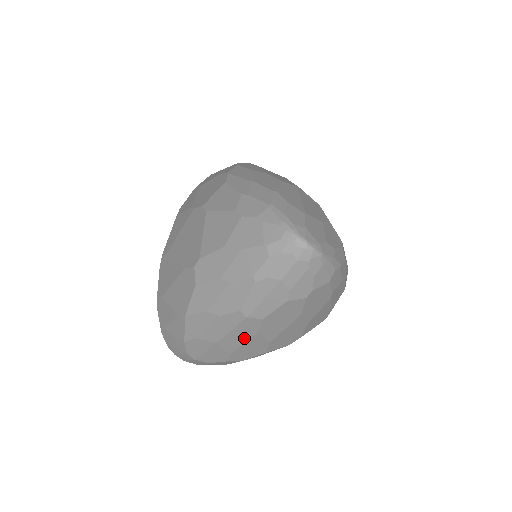
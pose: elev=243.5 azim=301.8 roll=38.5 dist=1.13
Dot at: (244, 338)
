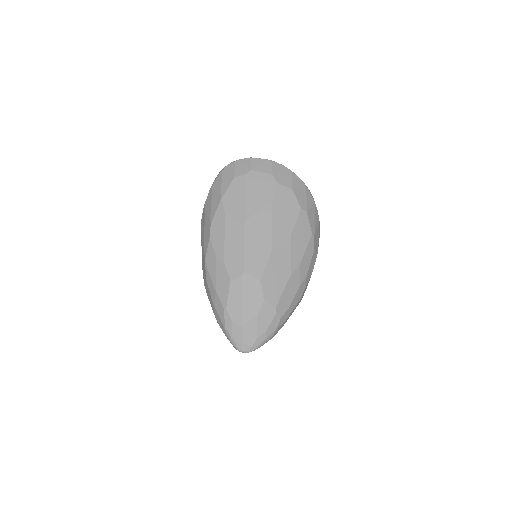
Dot at: occluded
